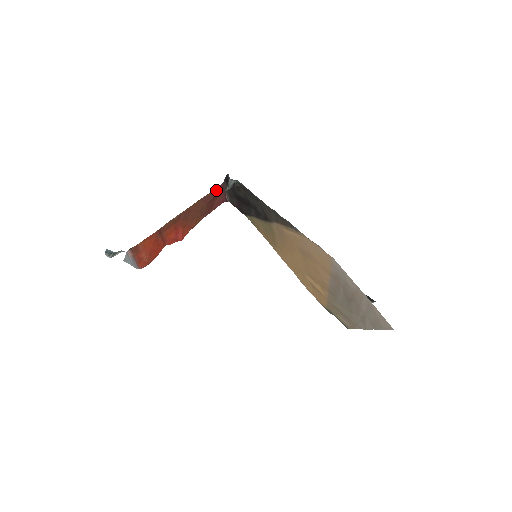
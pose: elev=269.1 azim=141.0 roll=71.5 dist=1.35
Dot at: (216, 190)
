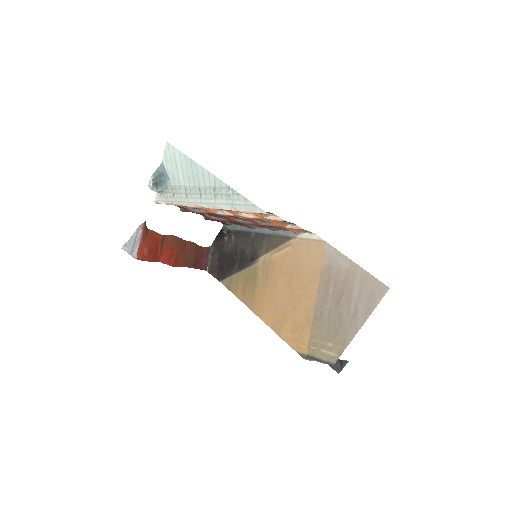
Dot at: (204, 249)
